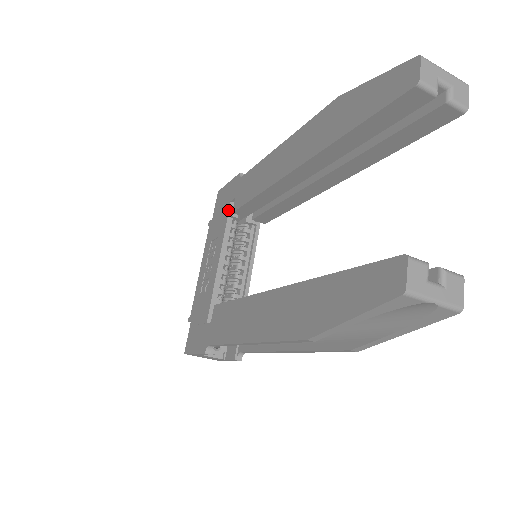
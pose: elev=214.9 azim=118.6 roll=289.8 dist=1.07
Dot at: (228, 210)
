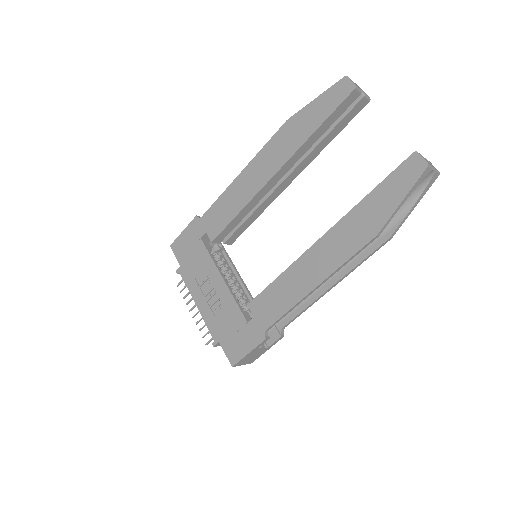
Dot at: (203, 245)
